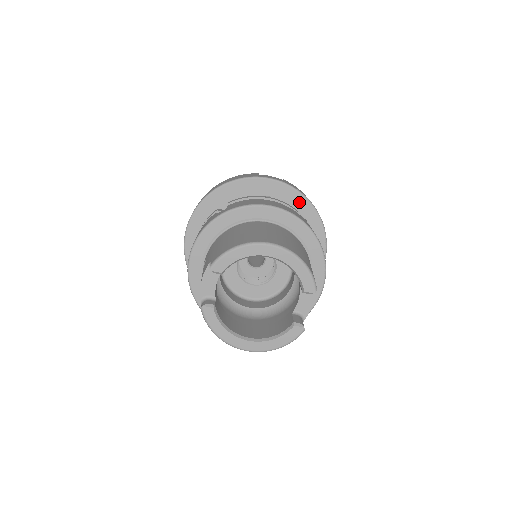
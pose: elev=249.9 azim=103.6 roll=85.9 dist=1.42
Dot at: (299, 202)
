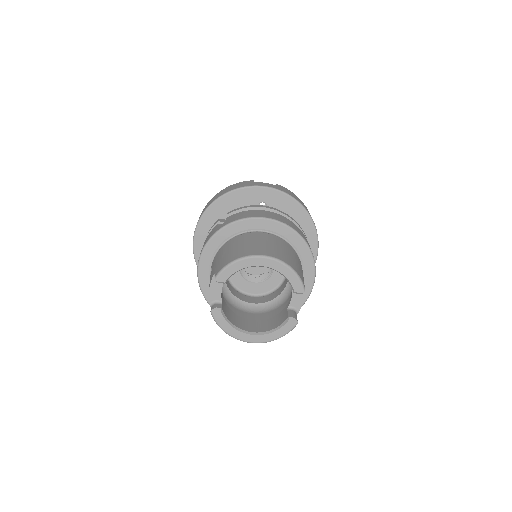
Dot at: (290, 205)
